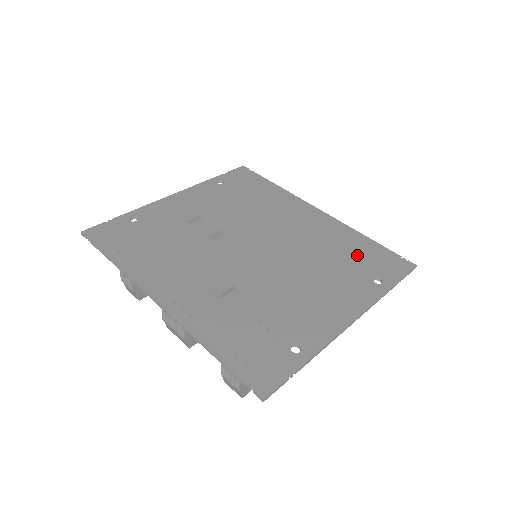
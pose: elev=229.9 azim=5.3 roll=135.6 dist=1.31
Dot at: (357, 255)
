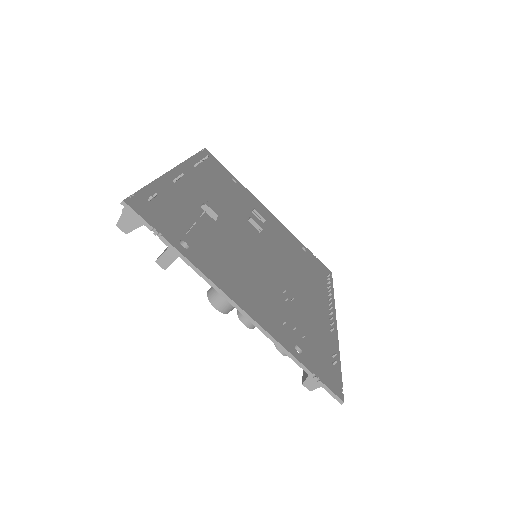
Dot at: (313, 339)
